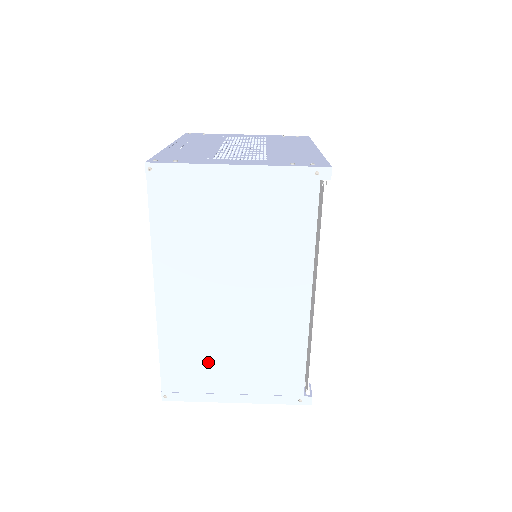
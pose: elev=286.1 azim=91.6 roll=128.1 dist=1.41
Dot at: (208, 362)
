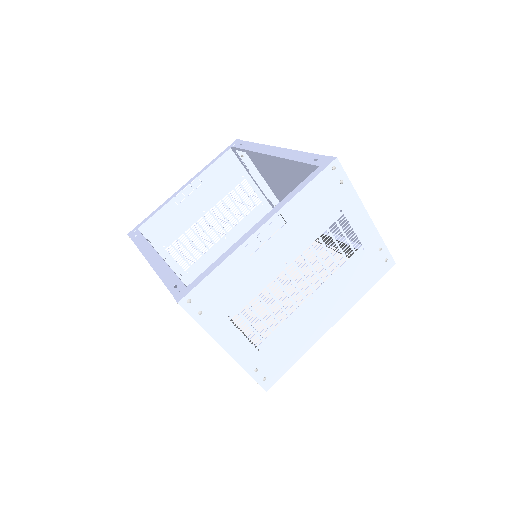
Dot at: occluded
